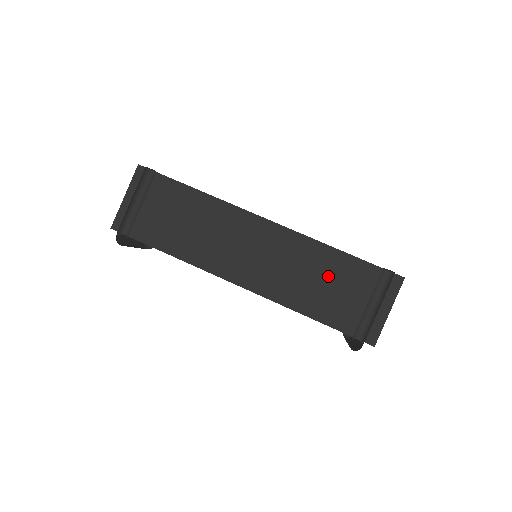
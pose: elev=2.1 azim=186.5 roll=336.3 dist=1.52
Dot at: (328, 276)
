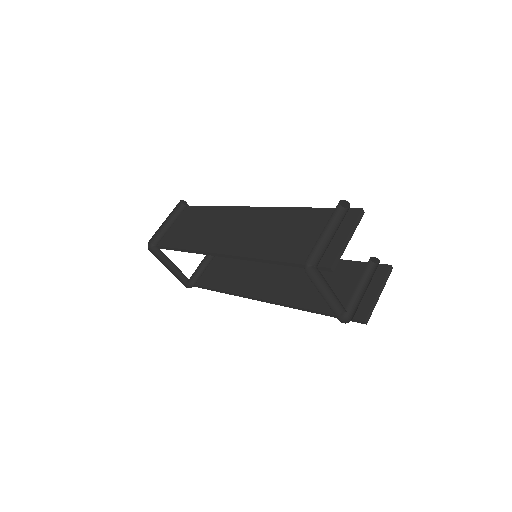
Dot at: (294, 227)
